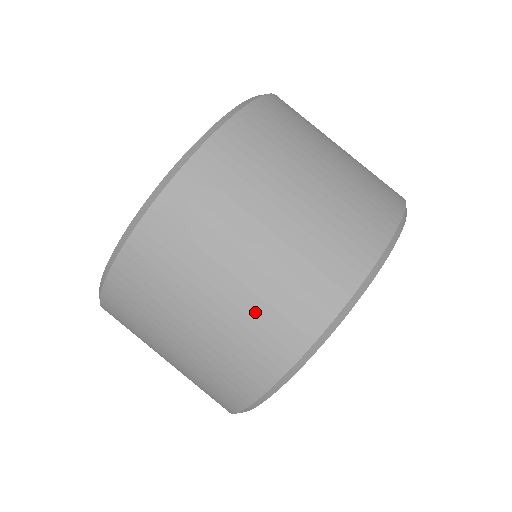
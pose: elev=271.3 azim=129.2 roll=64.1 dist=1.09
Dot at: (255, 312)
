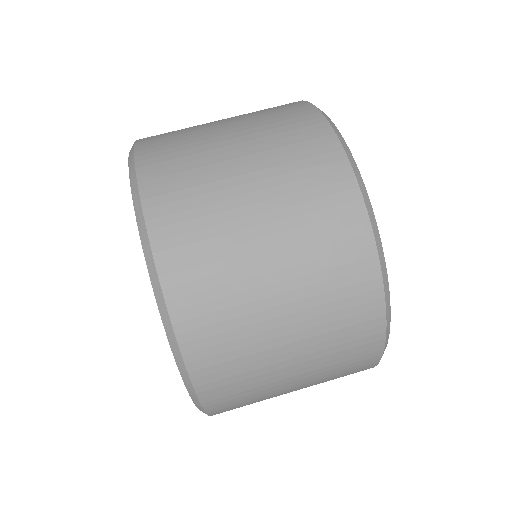
Dot at: (295, 196)
